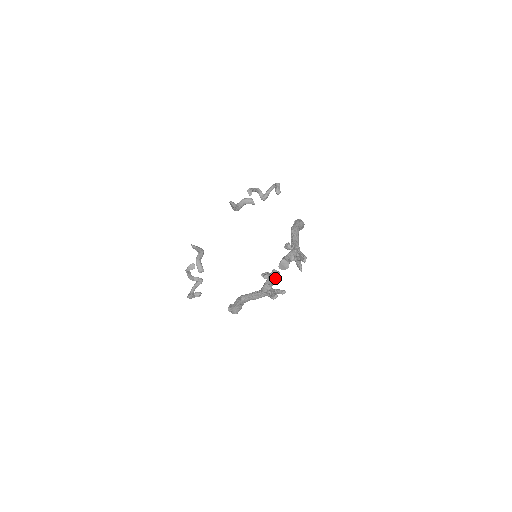
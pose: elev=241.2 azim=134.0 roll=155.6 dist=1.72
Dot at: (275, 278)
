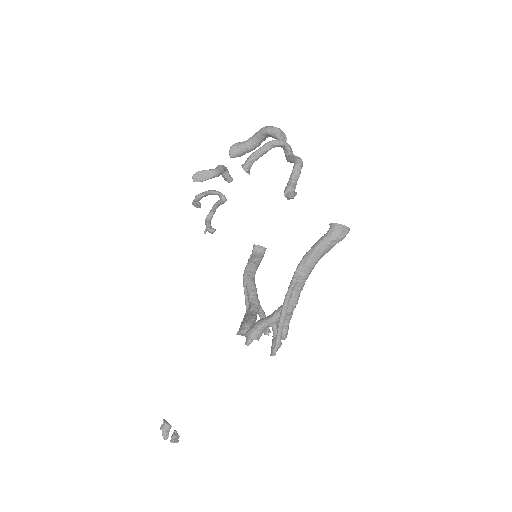
Dot at: occluded
